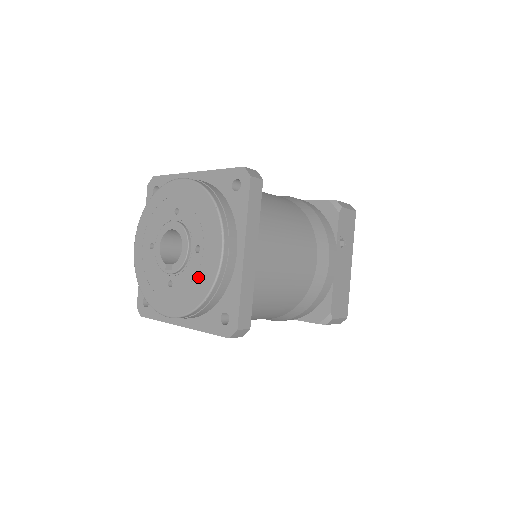
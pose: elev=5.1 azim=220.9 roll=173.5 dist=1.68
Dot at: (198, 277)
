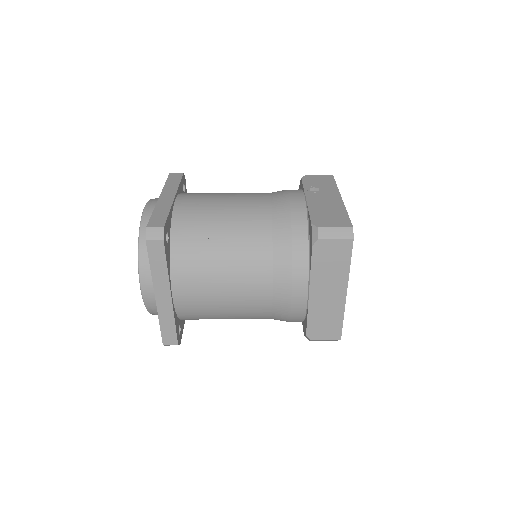
Dot at: occluded
